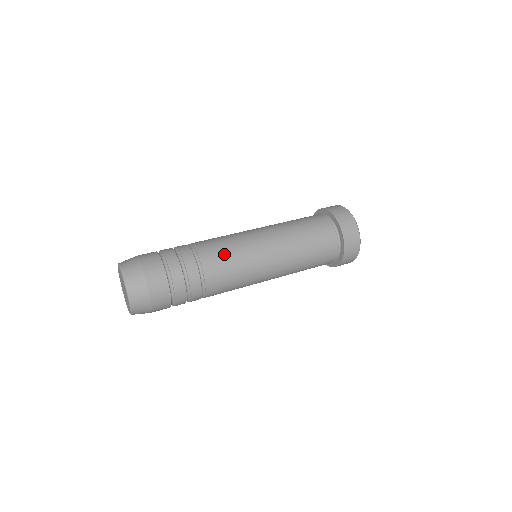
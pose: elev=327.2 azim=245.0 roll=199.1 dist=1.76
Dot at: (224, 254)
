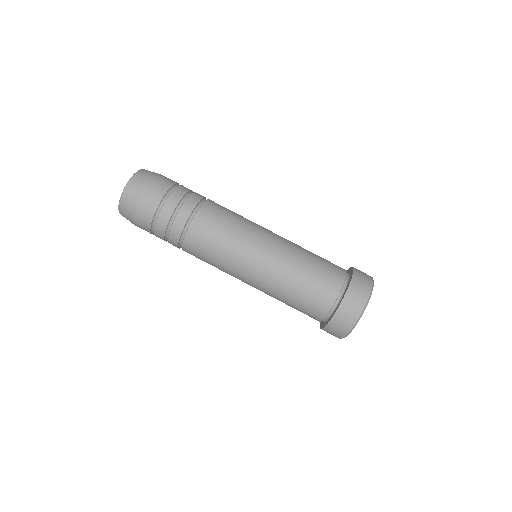
Dot at: (215, 234)
